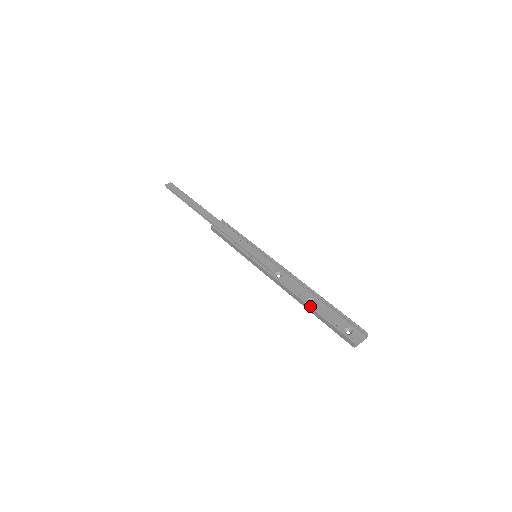
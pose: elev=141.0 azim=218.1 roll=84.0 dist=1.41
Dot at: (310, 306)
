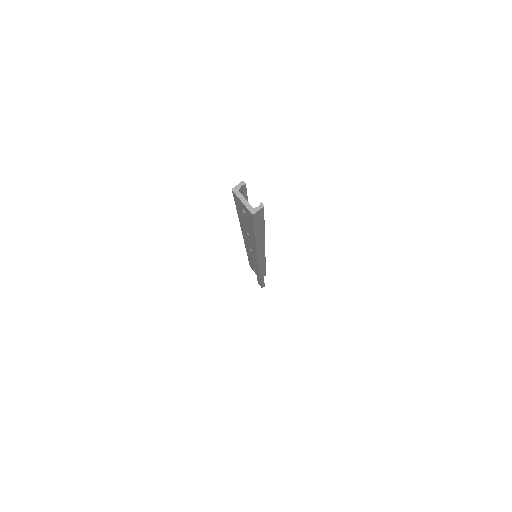
Dot at: occluded
